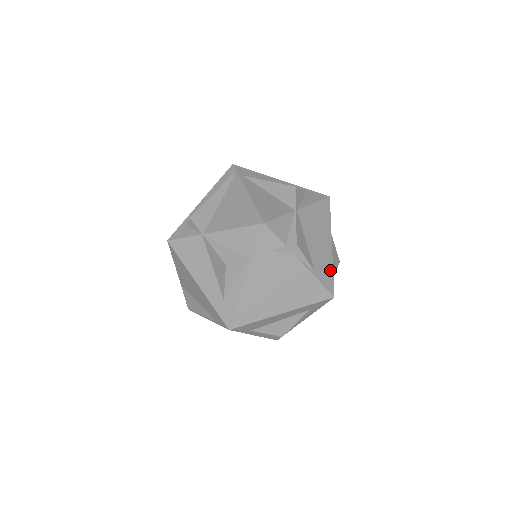
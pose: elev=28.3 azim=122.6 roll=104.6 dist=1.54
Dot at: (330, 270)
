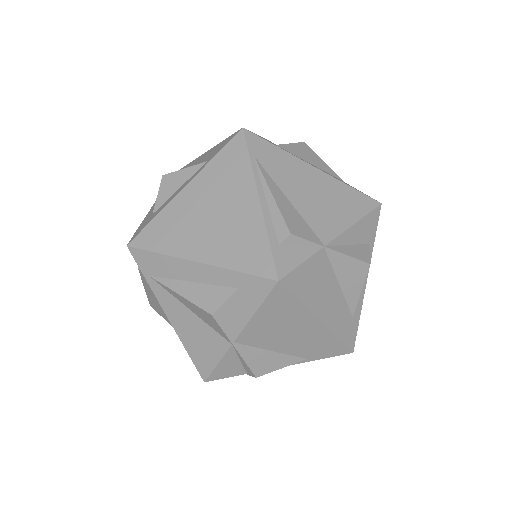
Dot at: (332, 341)
